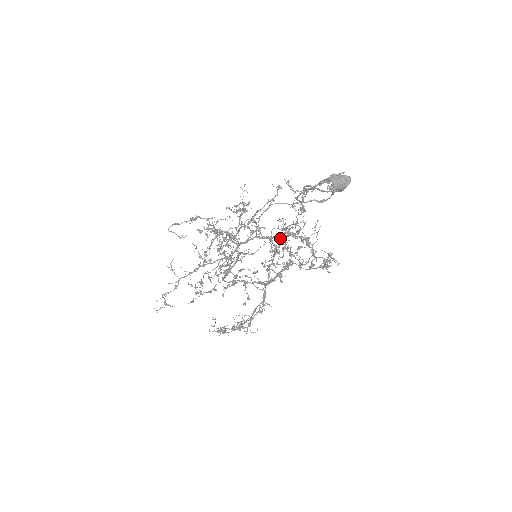
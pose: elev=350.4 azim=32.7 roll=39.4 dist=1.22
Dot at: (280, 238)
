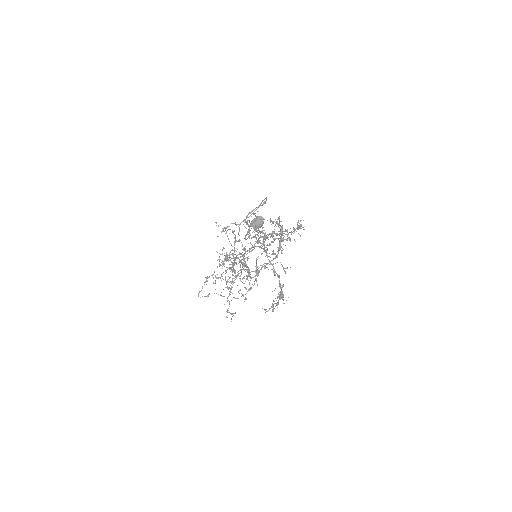
Dot at: occluded
